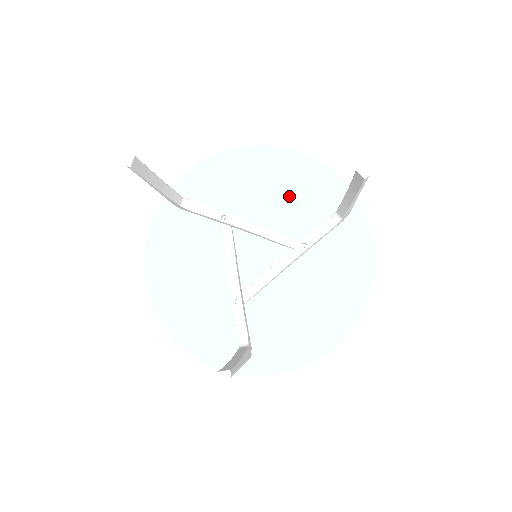
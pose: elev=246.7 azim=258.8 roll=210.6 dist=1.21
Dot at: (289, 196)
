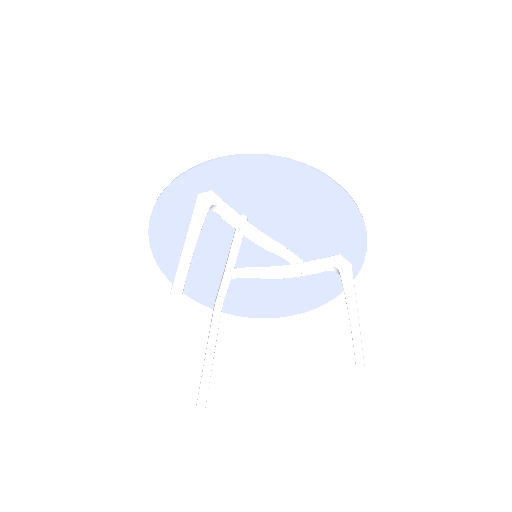
Dot at: (311, 221)
